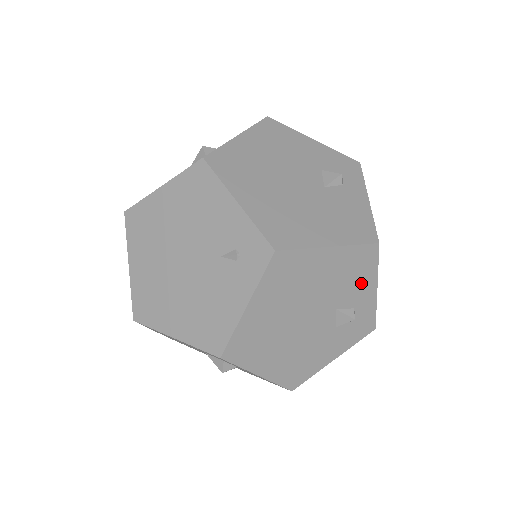
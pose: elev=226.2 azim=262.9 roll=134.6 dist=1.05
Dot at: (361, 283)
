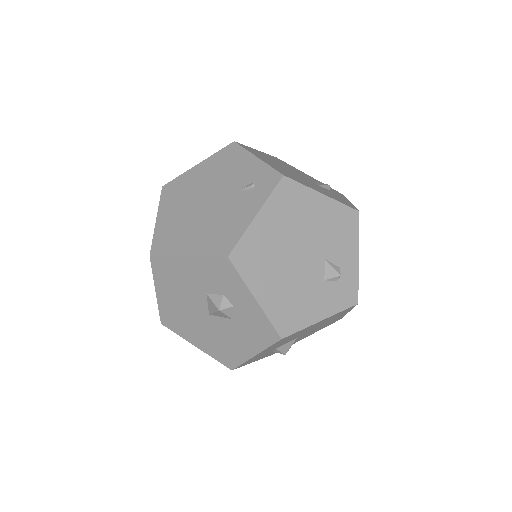
Dot at: (346, 243)
